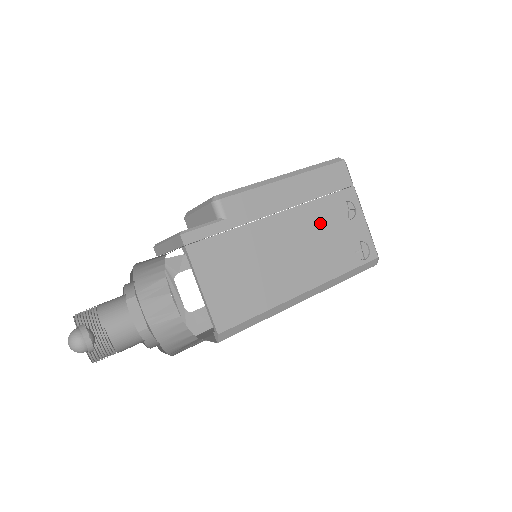
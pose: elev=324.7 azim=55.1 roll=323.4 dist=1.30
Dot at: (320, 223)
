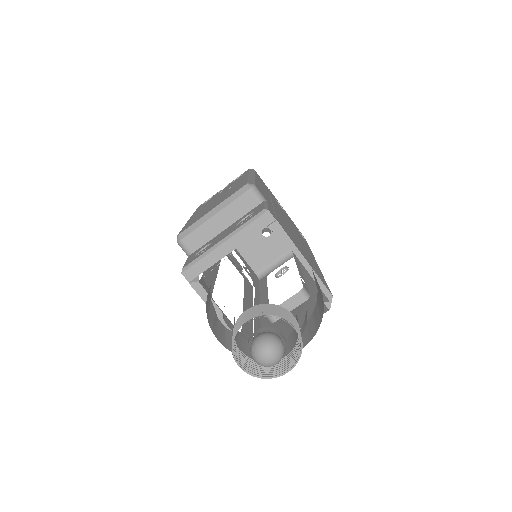
Dot at: (283, 212)
